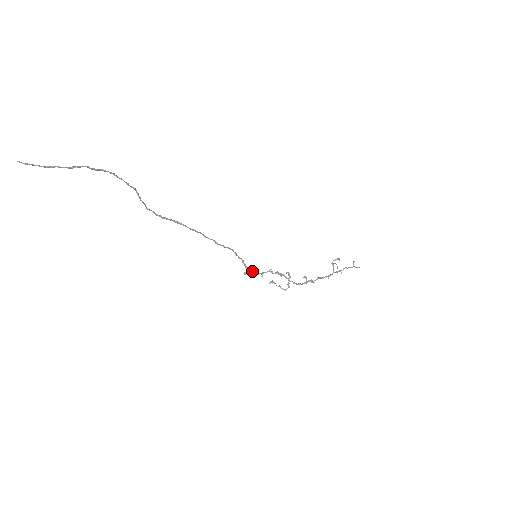
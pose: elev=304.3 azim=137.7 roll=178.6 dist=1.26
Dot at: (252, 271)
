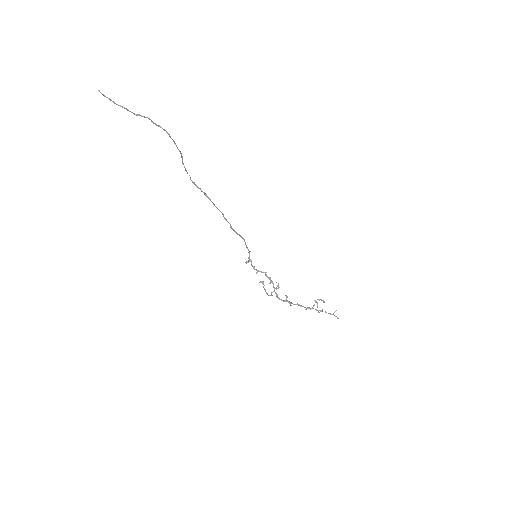
Dot at: (251, 264)
